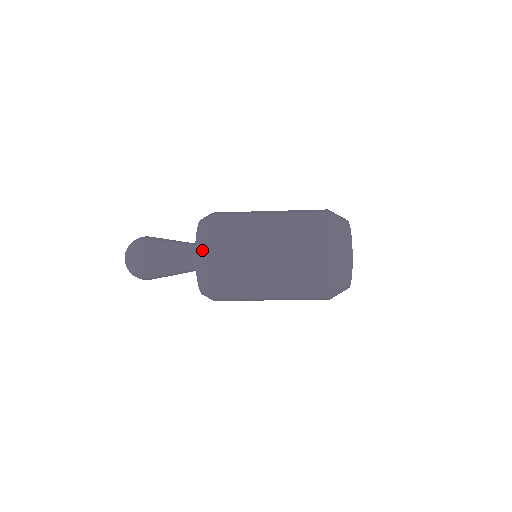
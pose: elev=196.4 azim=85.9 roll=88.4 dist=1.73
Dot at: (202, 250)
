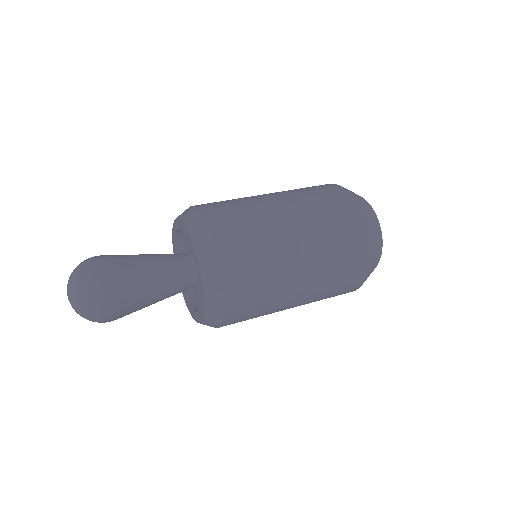
Dot at: (206, 244)
